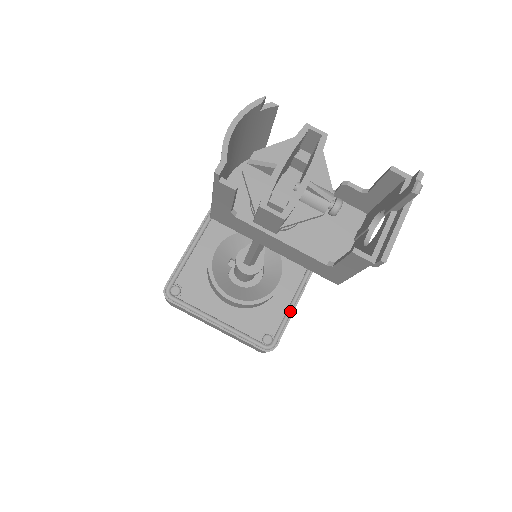
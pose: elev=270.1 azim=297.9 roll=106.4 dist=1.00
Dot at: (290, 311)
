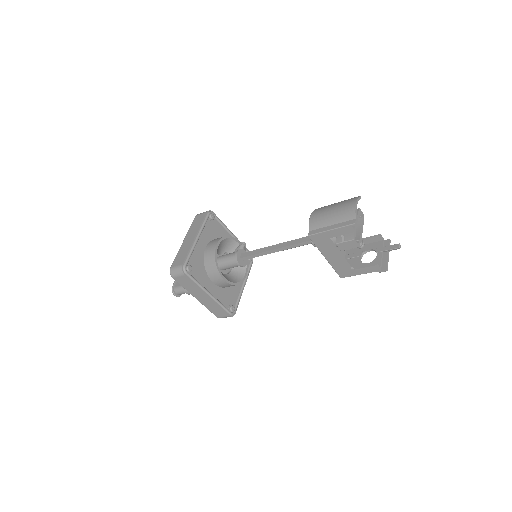
Dot at: occluded
